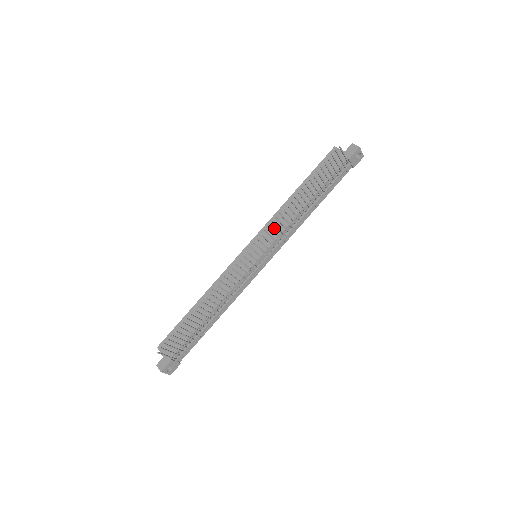
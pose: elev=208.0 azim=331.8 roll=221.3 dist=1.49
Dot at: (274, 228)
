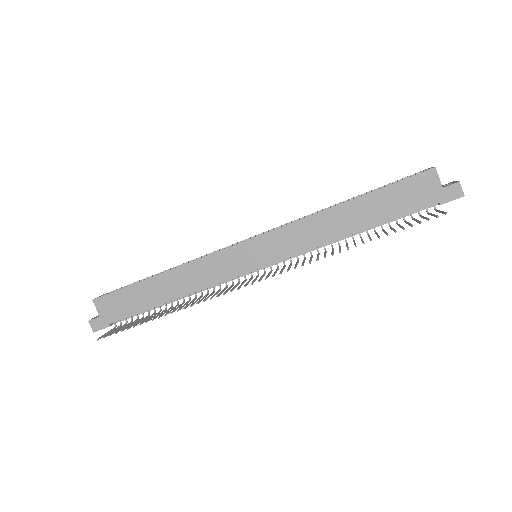
Dot at: (296, 239)
